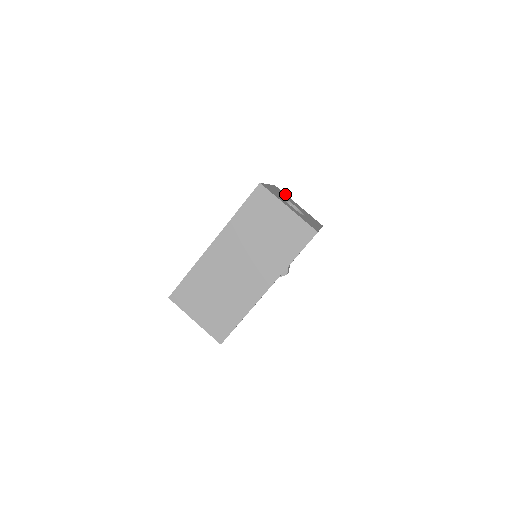
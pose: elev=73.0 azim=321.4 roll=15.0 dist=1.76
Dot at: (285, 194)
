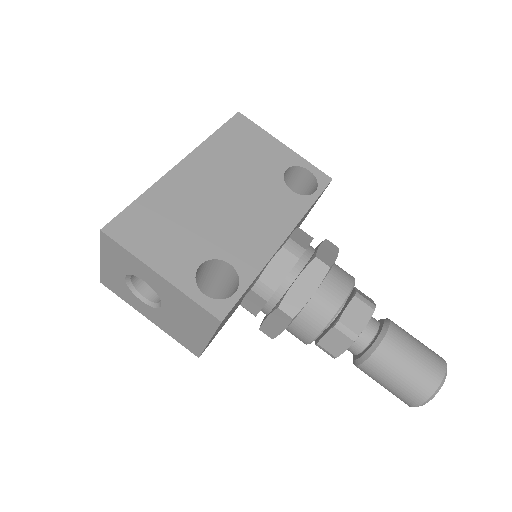
Dot at: occluded
